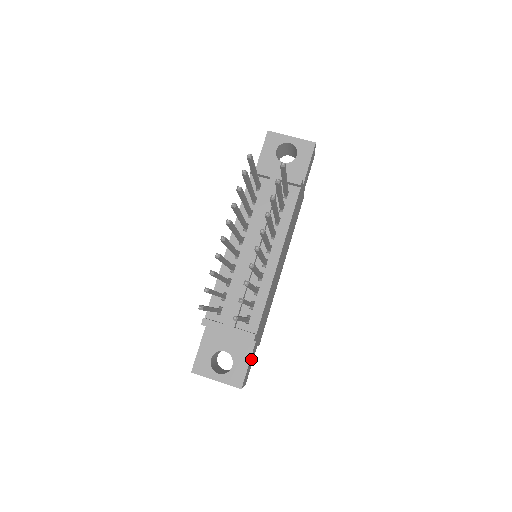
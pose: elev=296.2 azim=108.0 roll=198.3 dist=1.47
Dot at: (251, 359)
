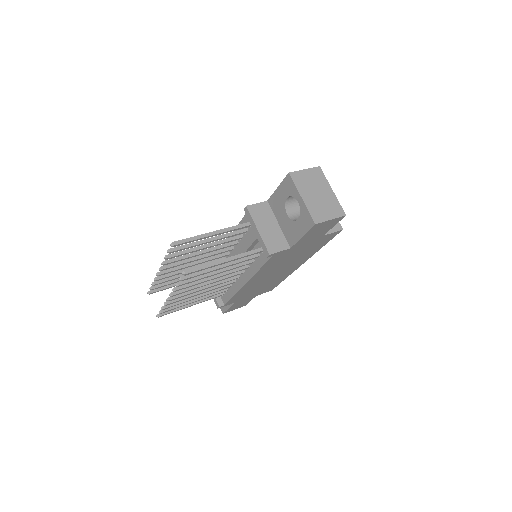
Dot at: (238, 304)
